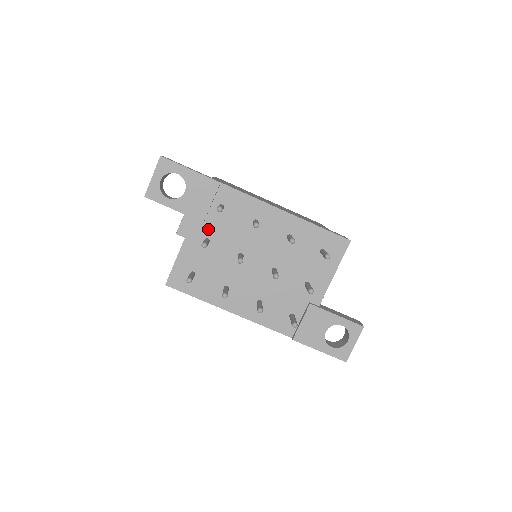
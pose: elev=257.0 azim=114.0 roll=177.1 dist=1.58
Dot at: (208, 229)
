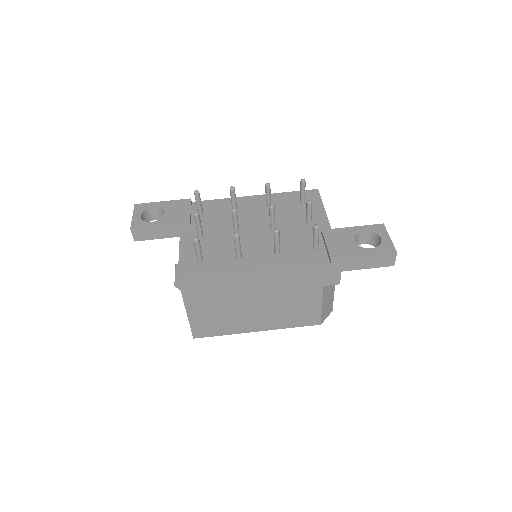
Dot at: occluded
